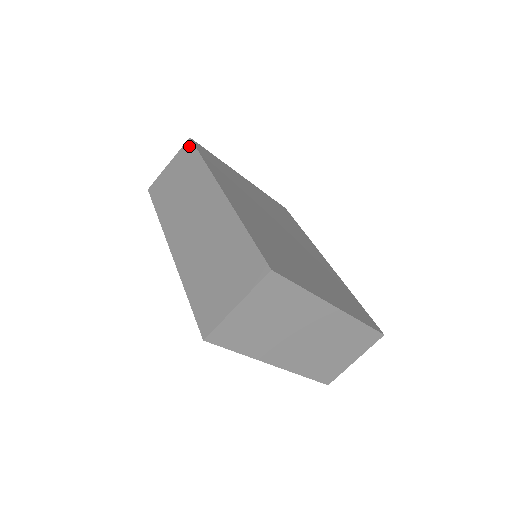
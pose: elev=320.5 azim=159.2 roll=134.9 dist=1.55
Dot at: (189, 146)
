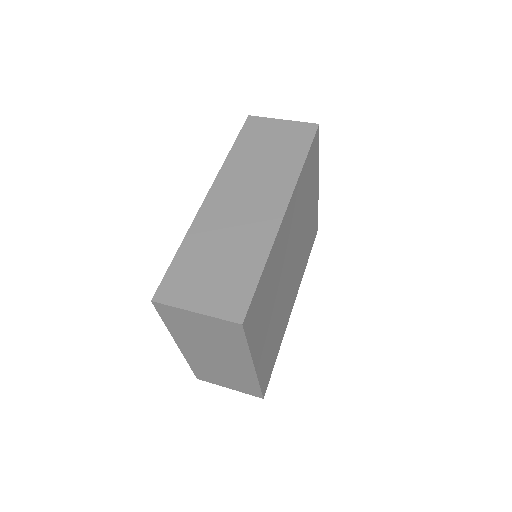
Dot at: (311, 131)
